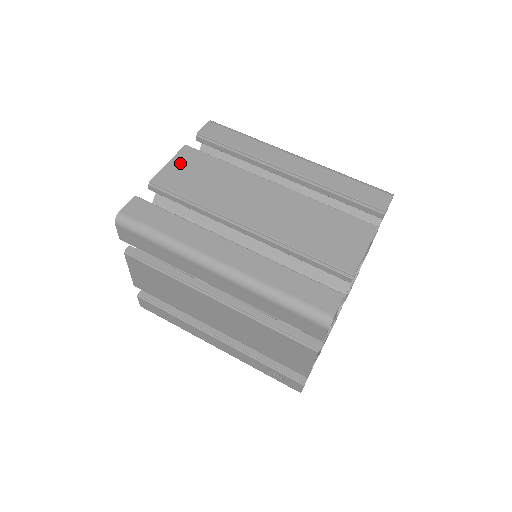
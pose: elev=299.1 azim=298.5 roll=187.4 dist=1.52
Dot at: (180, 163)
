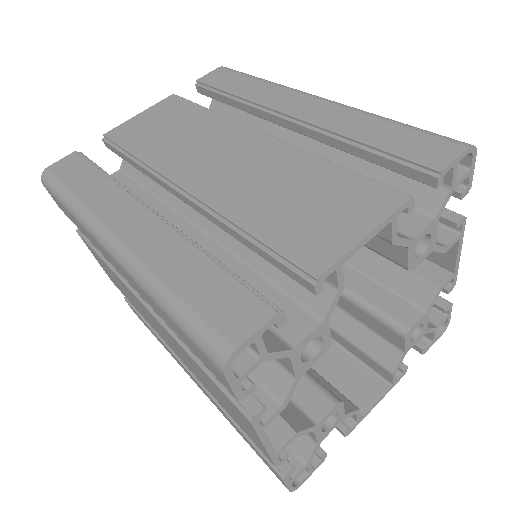
Dot at: (152, 113)
